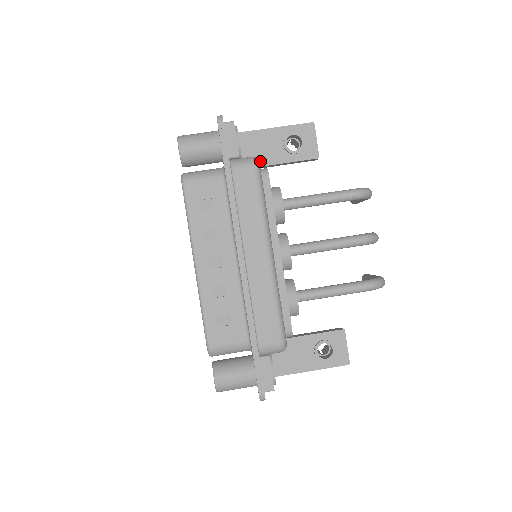
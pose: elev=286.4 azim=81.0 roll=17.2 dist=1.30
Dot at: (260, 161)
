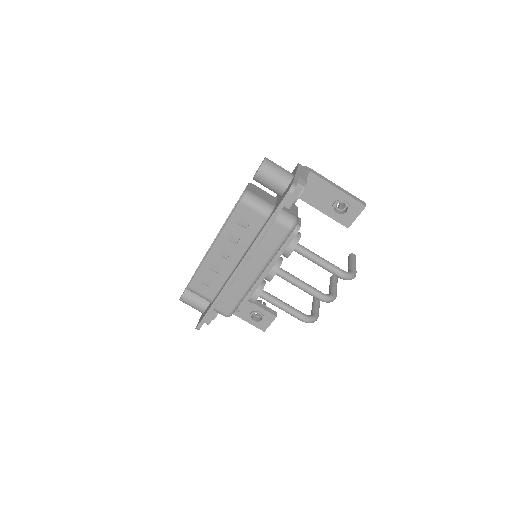
Dot at: (310, 200)
